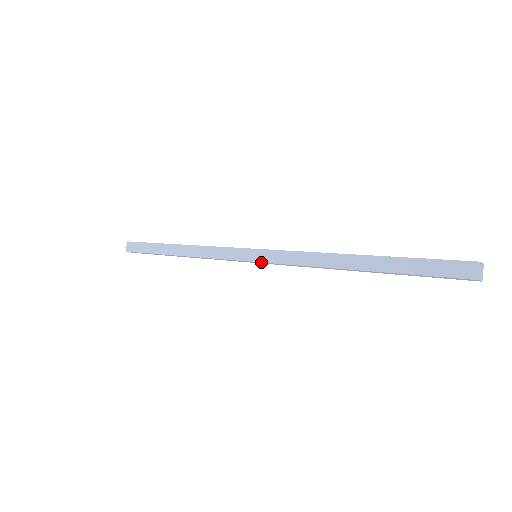
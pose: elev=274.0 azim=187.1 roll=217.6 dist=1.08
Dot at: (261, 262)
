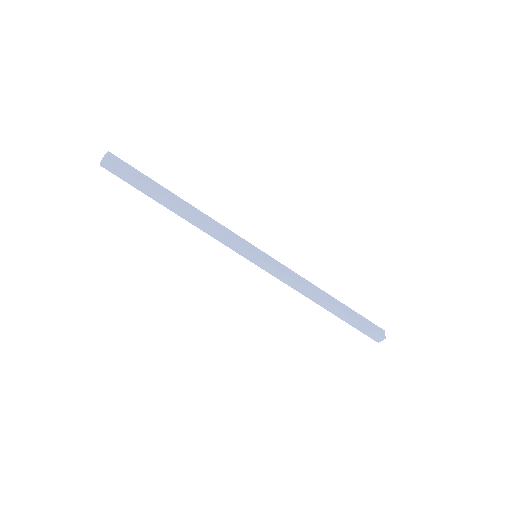
Dot at: (261, 268)
